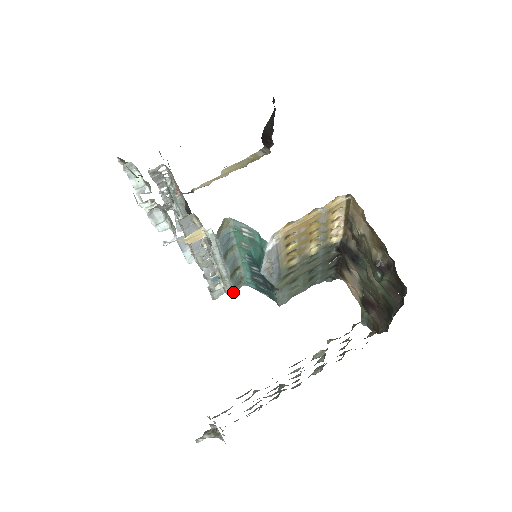
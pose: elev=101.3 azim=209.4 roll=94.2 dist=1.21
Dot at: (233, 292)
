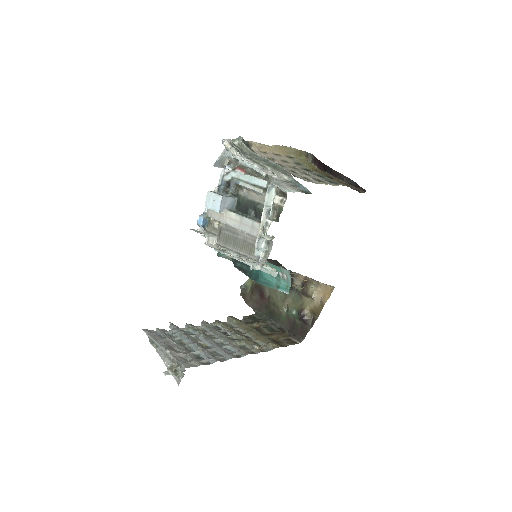
Dot at: occluded
